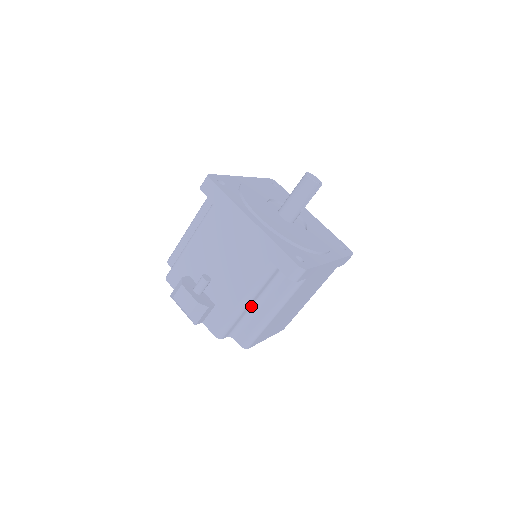
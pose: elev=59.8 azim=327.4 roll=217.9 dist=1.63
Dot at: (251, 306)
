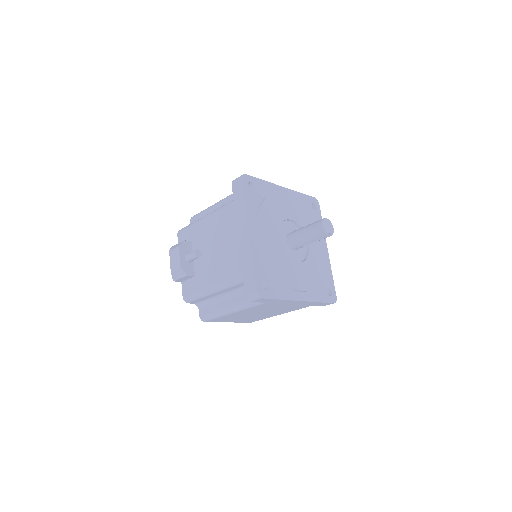
Dot at: (219, 294)
